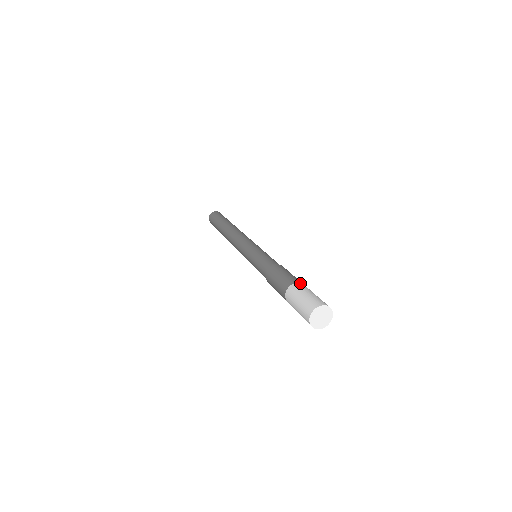
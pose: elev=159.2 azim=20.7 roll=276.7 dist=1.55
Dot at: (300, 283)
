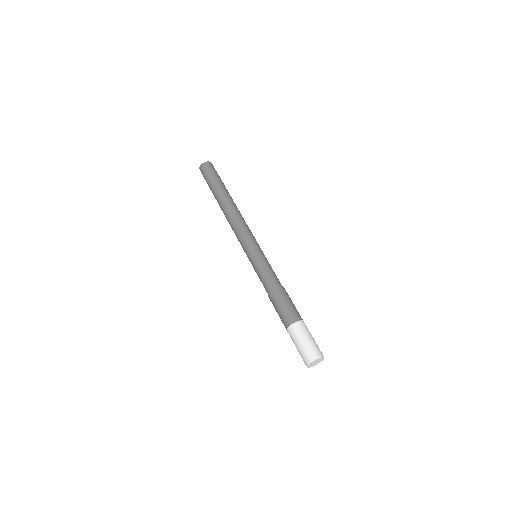
Dot at: (303, 321)
